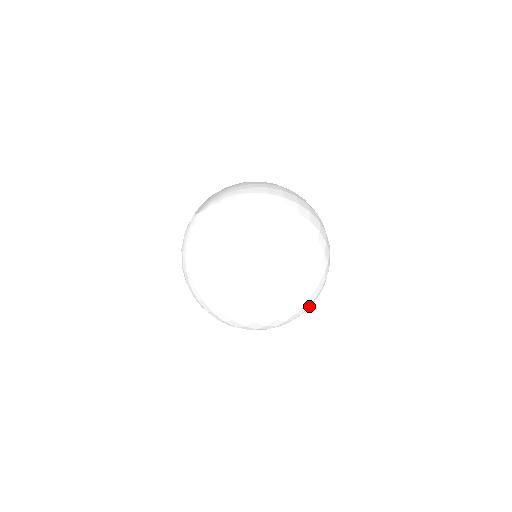
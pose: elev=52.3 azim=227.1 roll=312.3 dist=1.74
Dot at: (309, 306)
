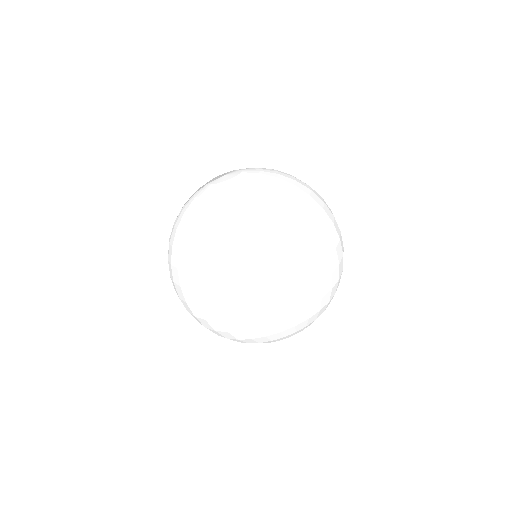
Dot at: occluded
